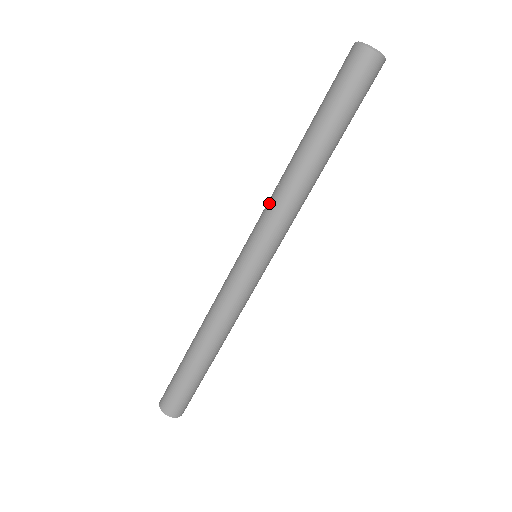
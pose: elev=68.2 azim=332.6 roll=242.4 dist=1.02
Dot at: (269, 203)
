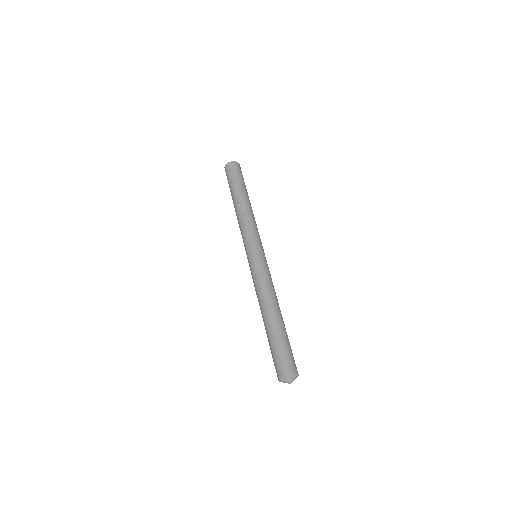
Dot at: (245, 226)
